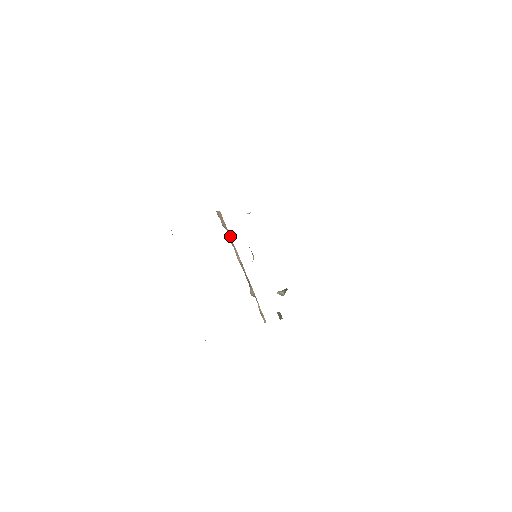
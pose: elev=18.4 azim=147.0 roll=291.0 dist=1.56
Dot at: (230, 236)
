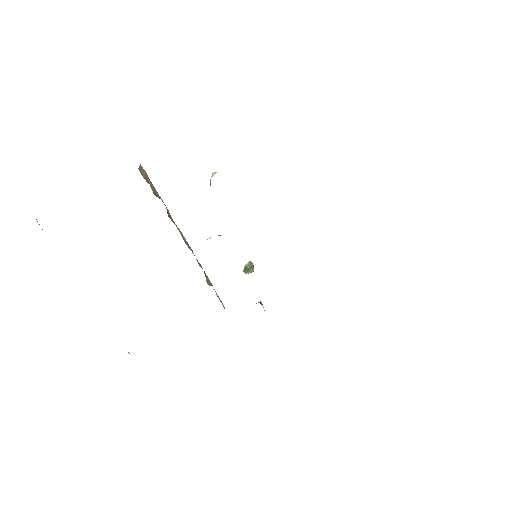
Dot at: (166, 207)
